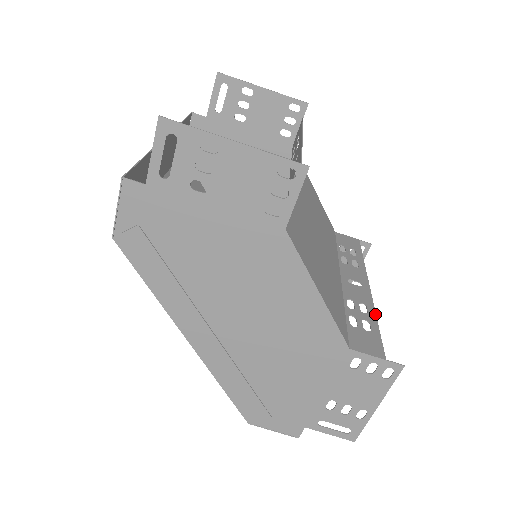
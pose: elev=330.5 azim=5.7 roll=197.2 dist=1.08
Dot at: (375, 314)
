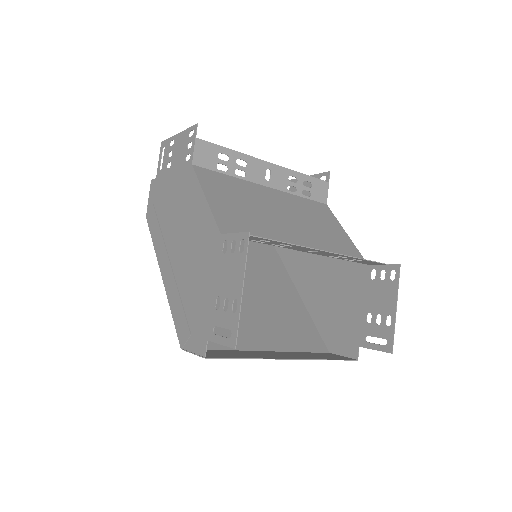
Dot at: (290, 243)
